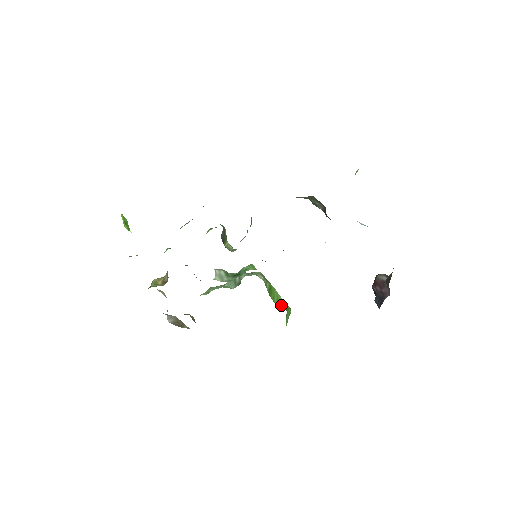
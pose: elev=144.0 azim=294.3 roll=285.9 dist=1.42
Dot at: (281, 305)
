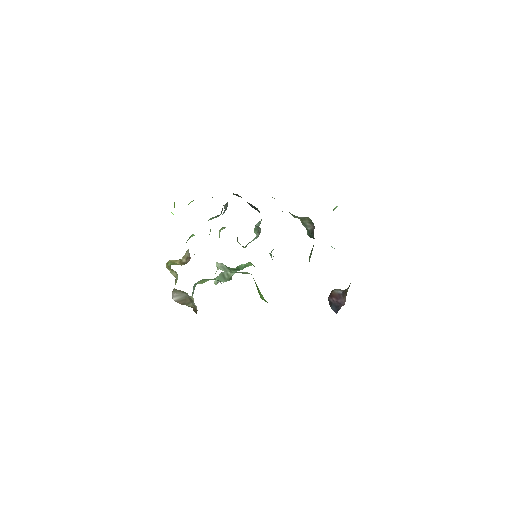
Dot at: occluded
